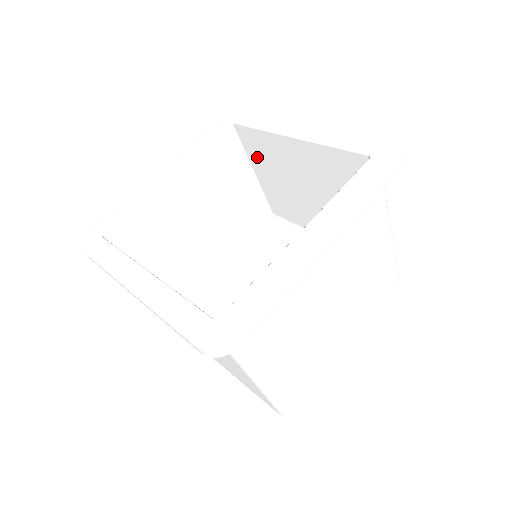
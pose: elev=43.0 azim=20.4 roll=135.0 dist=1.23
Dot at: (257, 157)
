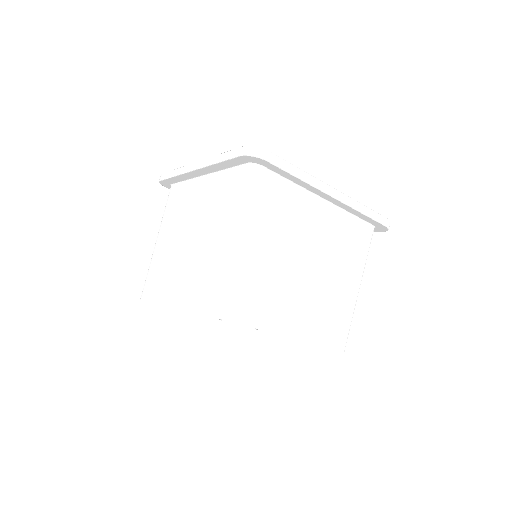
Dot at: occluded
